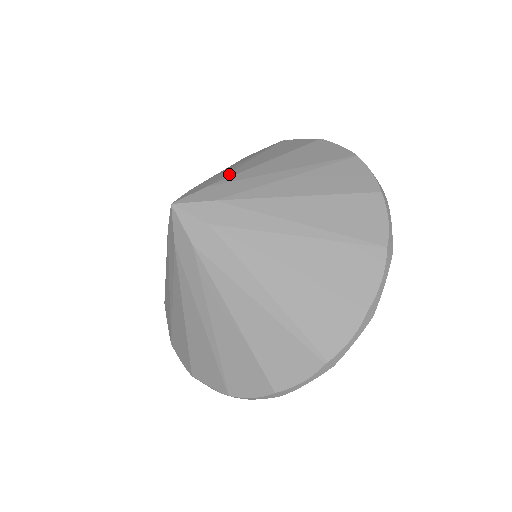
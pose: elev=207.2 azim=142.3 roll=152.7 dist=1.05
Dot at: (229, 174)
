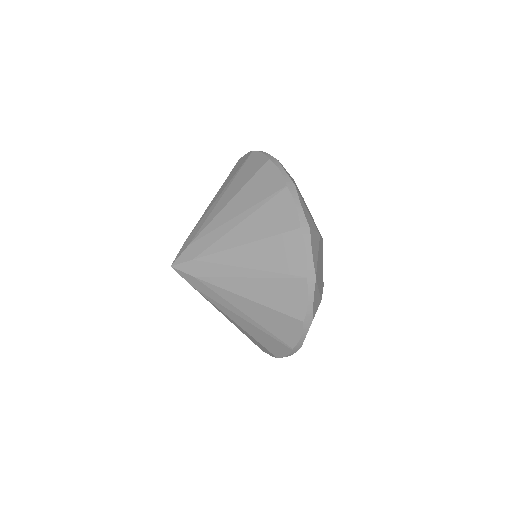
Dot at: (204, 224)
